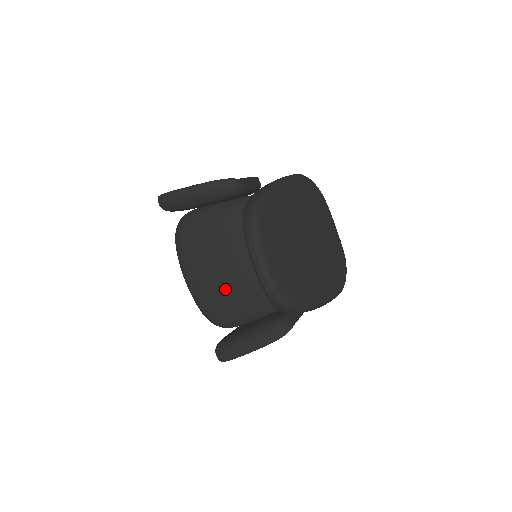
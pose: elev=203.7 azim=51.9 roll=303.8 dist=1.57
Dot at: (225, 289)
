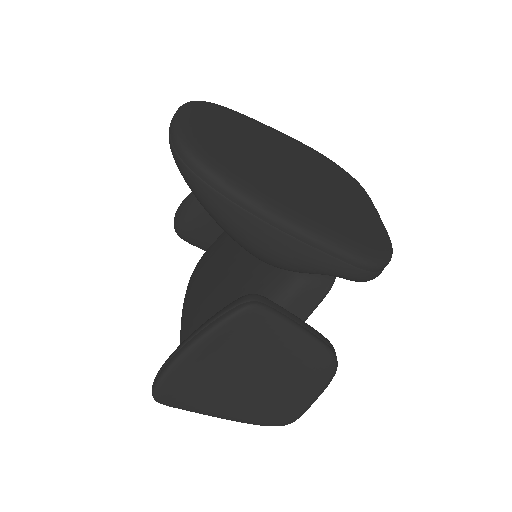
Dot at: (208, 306)
